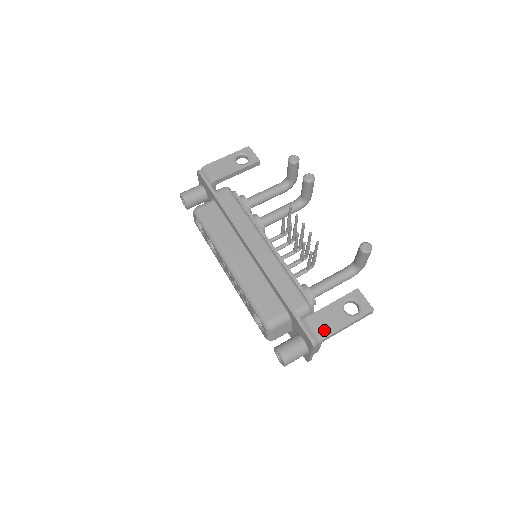
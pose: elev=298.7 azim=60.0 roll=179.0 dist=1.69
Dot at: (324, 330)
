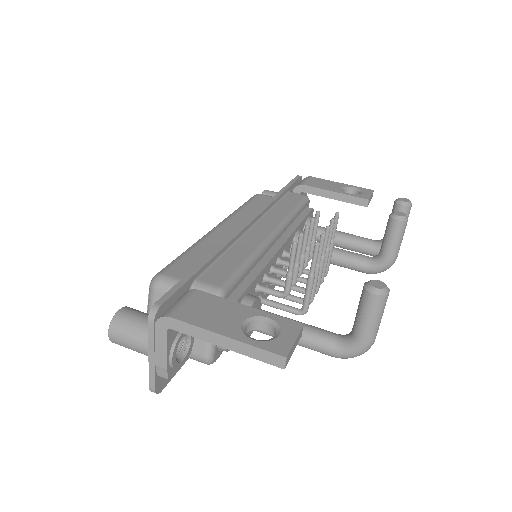
Dot at: (187, 311)
